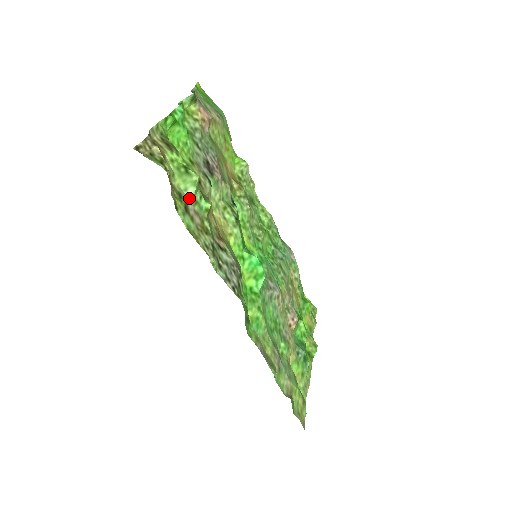
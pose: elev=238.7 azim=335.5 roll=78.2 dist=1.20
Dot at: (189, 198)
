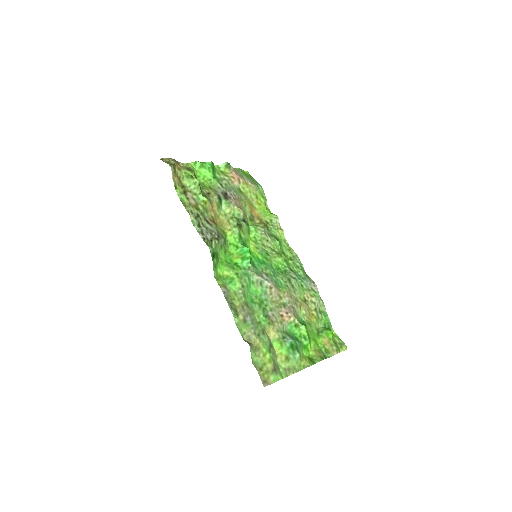
Dot at: (191, 191)
